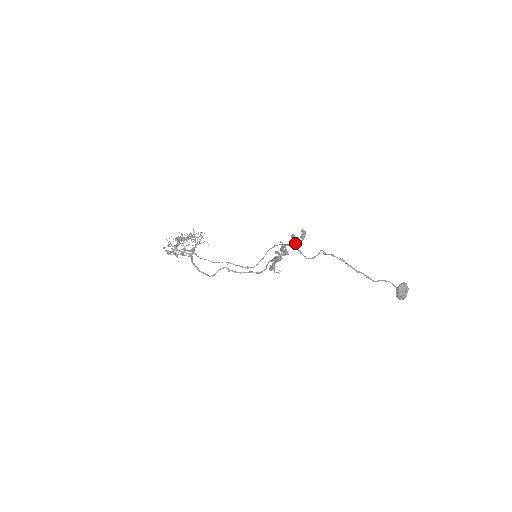
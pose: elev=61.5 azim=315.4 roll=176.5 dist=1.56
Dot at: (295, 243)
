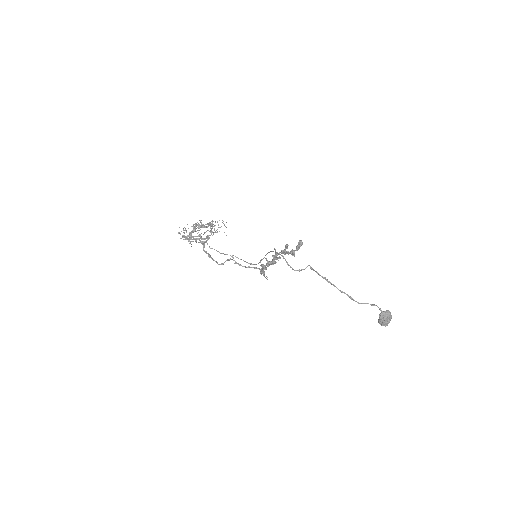
Dot at: (287, 253)
